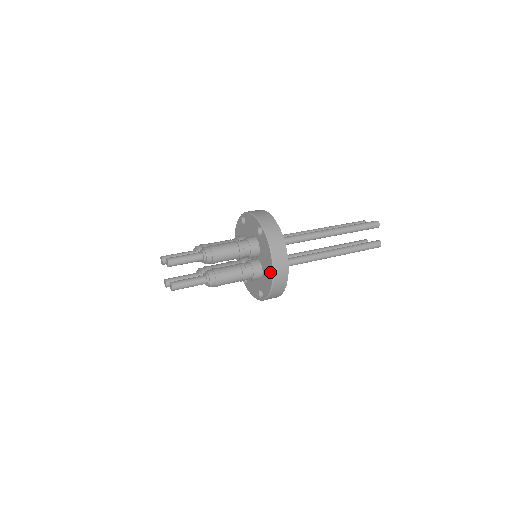
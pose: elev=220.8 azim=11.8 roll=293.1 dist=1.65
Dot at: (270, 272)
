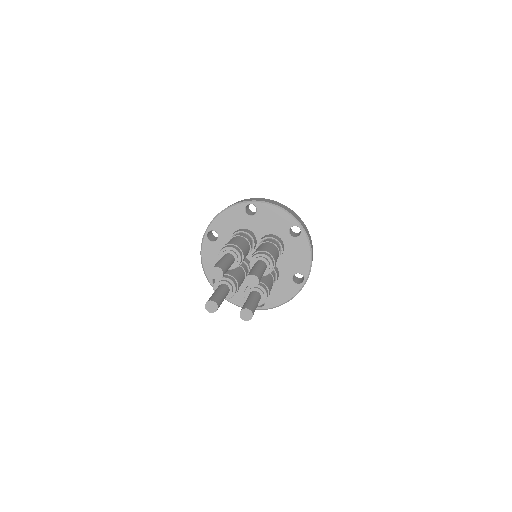
Dot at: (294, 280)
